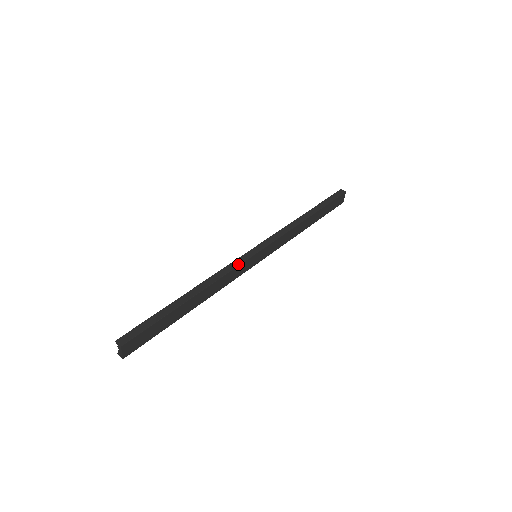
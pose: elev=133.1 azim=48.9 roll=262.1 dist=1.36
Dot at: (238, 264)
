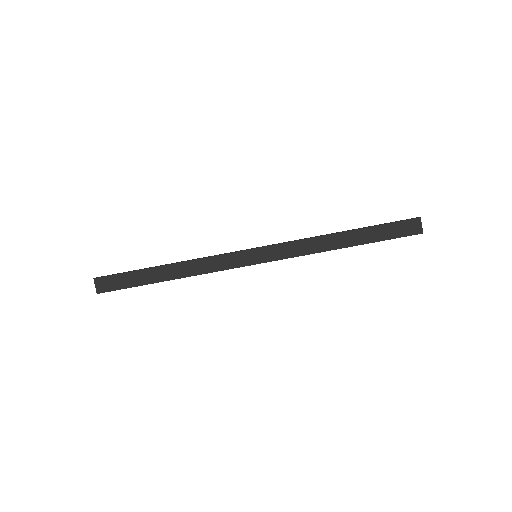
Dot at: (225, 253)
